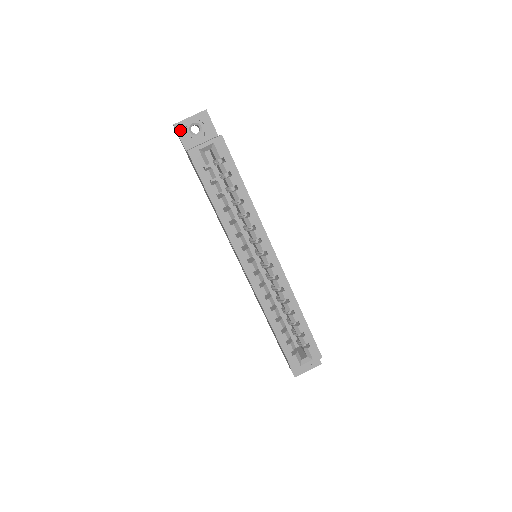
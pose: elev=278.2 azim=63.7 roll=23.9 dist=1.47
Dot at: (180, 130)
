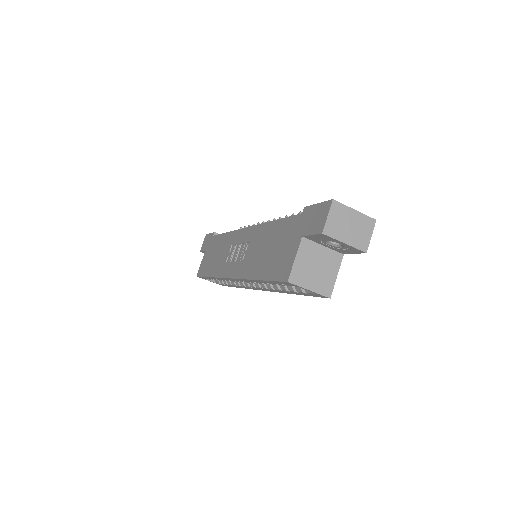
Dot at: (321, 236)
